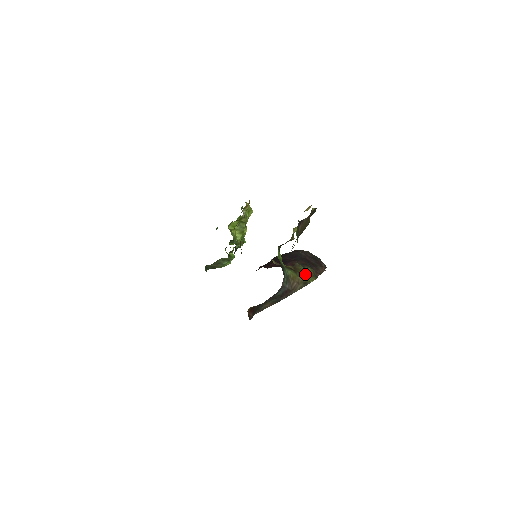
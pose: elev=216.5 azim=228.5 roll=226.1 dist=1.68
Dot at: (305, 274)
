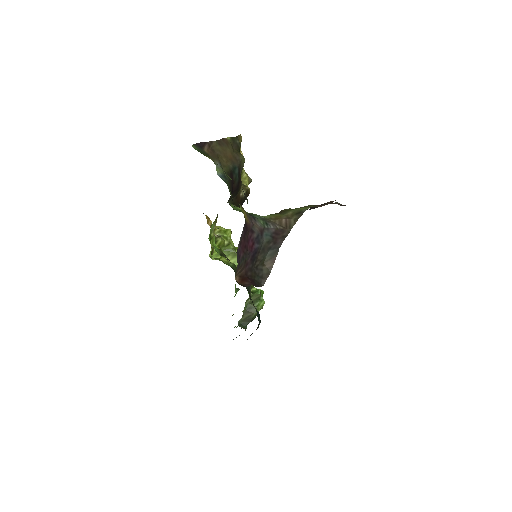
Dot at: occluded
